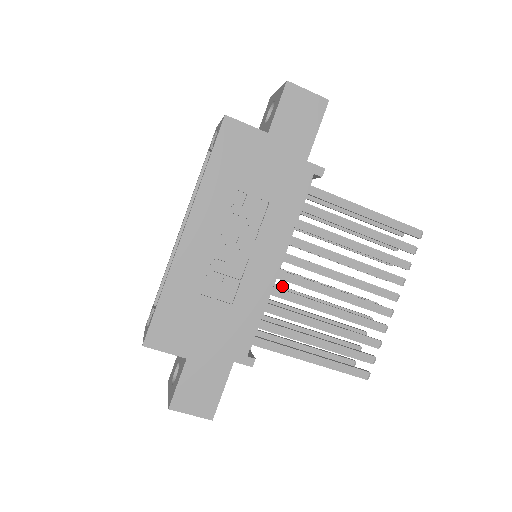
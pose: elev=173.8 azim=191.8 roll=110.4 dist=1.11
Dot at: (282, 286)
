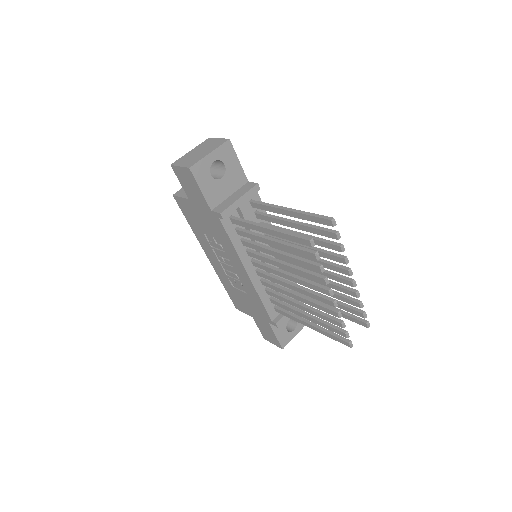
Dot at: occluded
